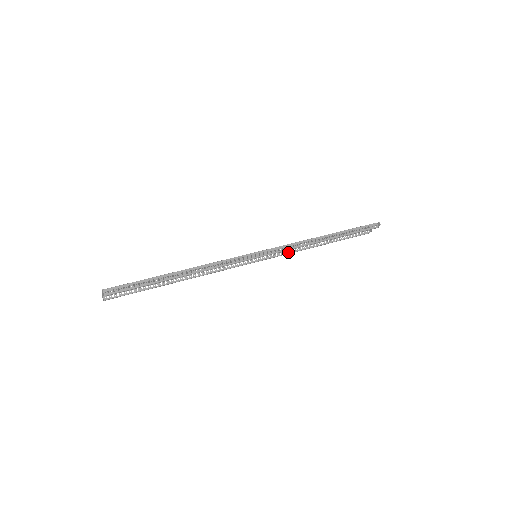
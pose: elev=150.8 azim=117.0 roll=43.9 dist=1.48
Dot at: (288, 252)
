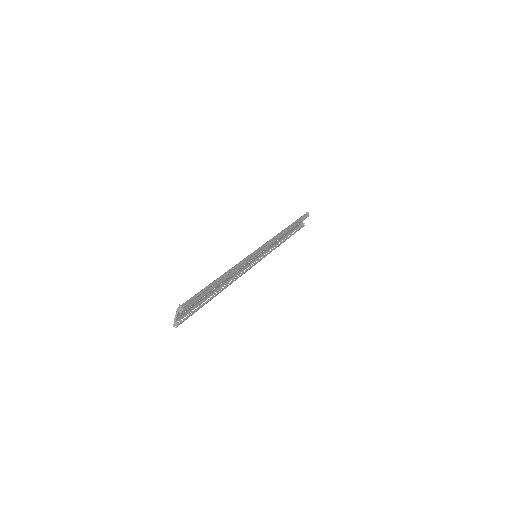
Dot at: (270, 251)
